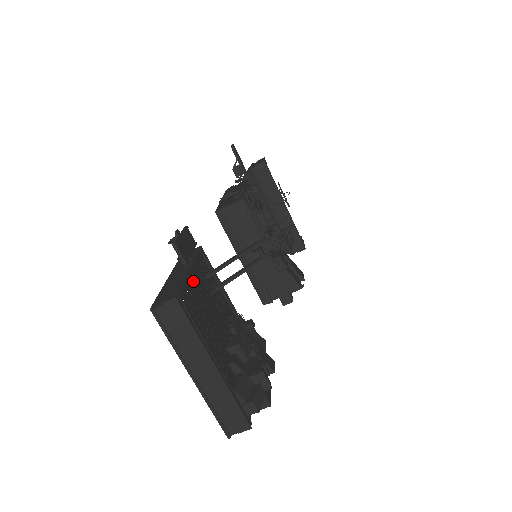
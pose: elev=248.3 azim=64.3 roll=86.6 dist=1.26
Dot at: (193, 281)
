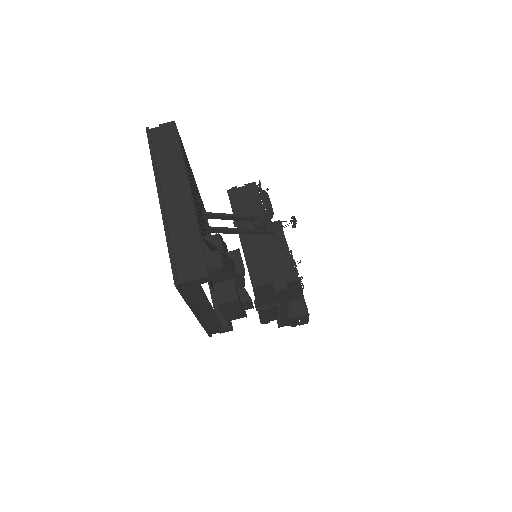
Dot at: (191, 177)
